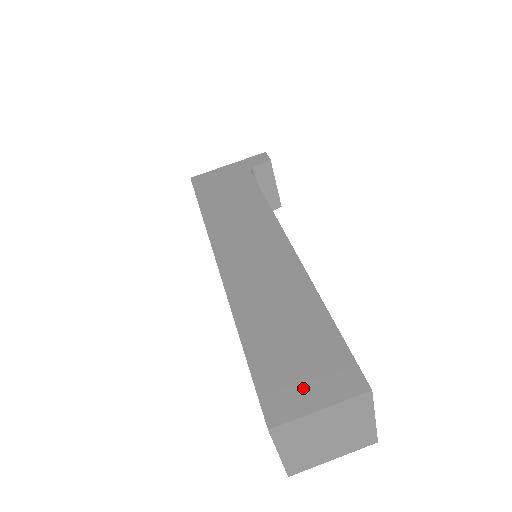
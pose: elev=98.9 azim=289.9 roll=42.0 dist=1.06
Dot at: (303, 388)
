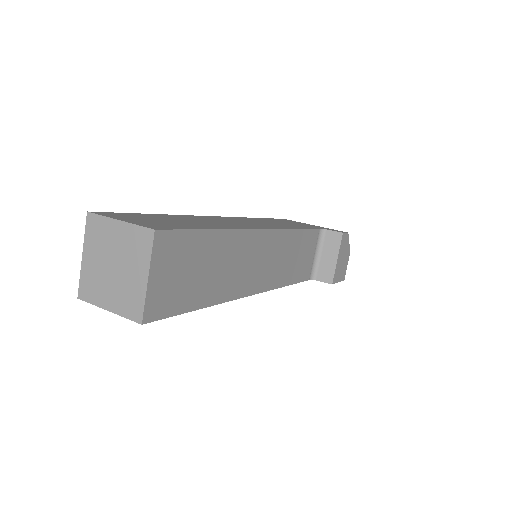
Dot at: (133, 219)
